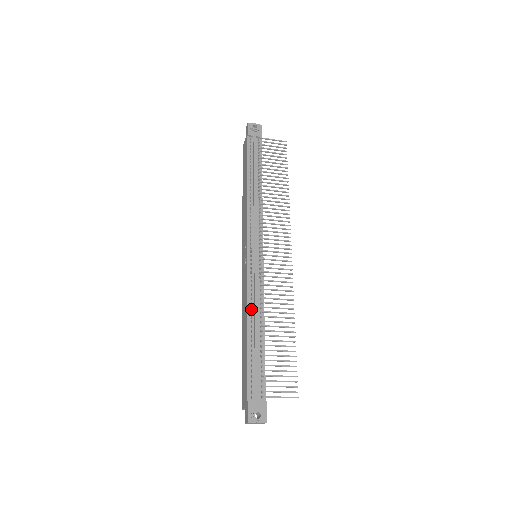
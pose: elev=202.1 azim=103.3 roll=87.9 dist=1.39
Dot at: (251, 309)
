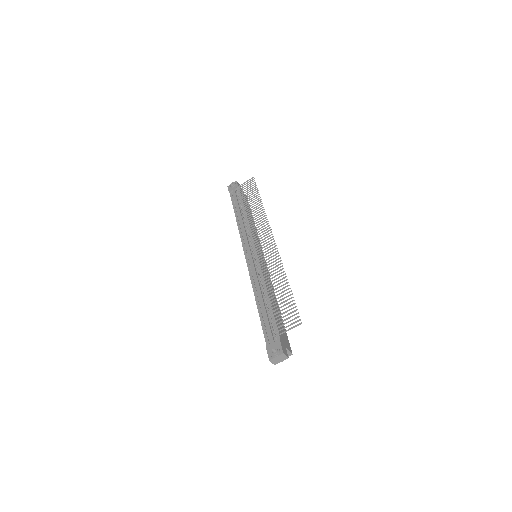
Dot at: (255, 288)
